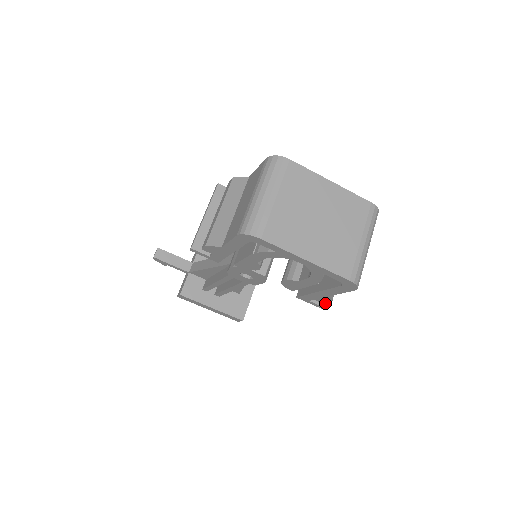
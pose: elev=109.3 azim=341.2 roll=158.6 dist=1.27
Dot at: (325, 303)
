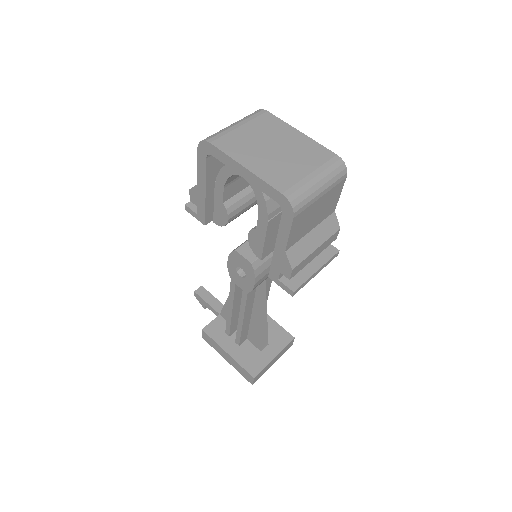
Dot at: (289, 277)
